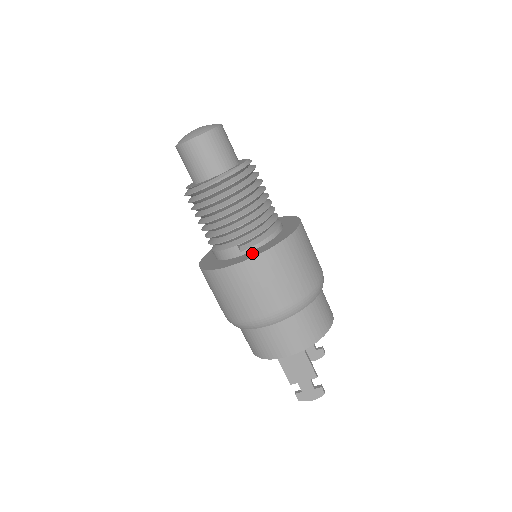
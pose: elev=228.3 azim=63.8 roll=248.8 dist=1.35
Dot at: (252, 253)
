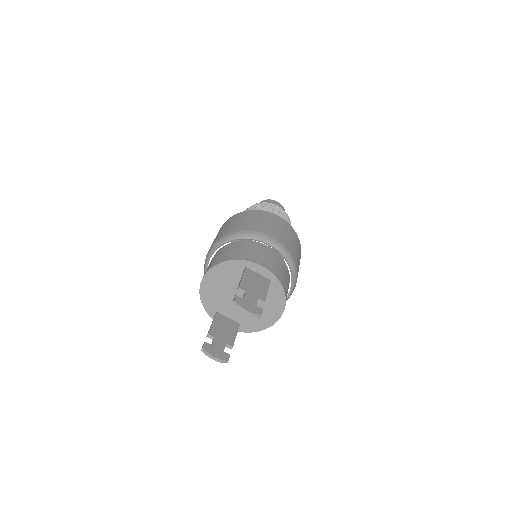
Dot at: occluded
